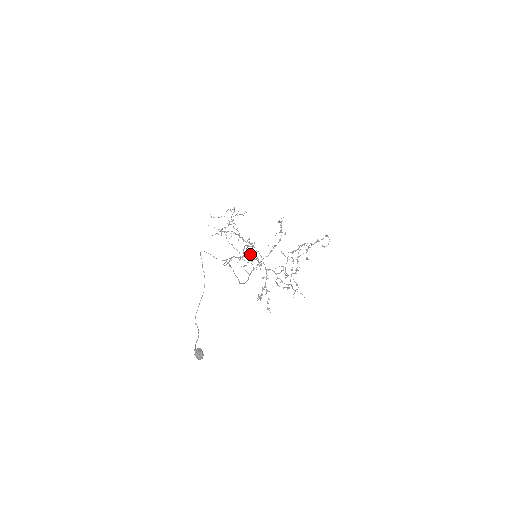
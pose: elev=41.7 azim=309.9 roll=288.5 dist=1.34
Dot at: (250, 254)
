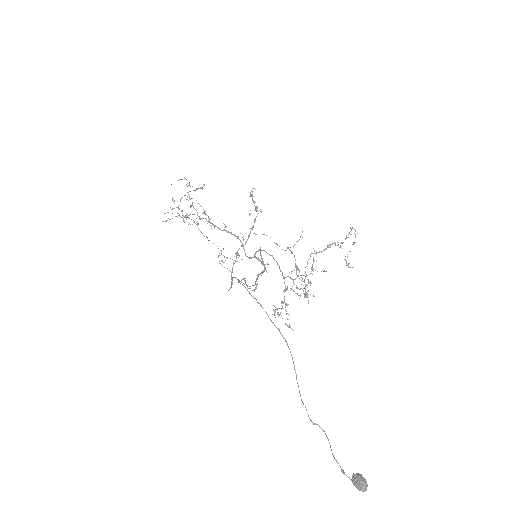
Dot at: (258, 258)
